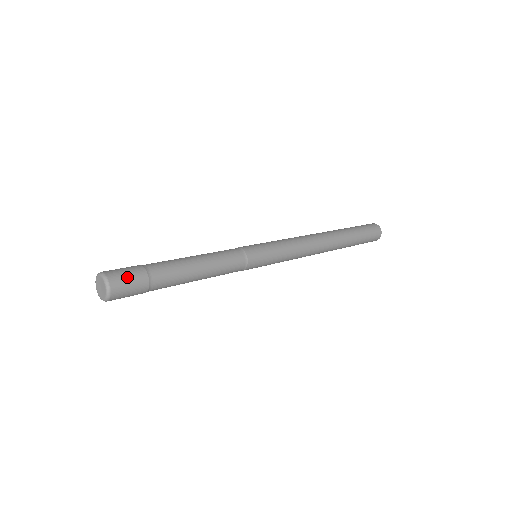
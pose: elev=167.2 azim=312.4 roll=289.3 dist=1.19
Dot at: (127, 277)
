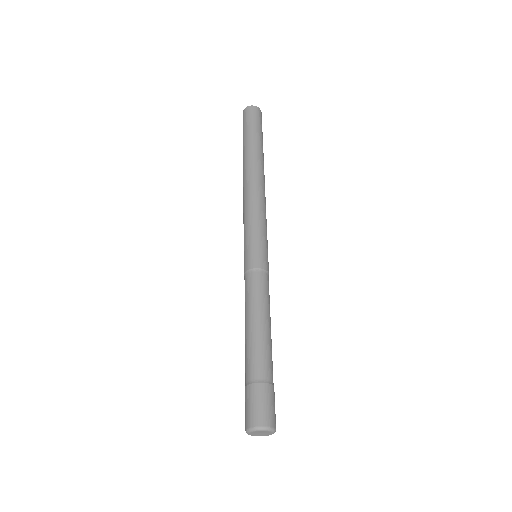
Dot at: occluded
